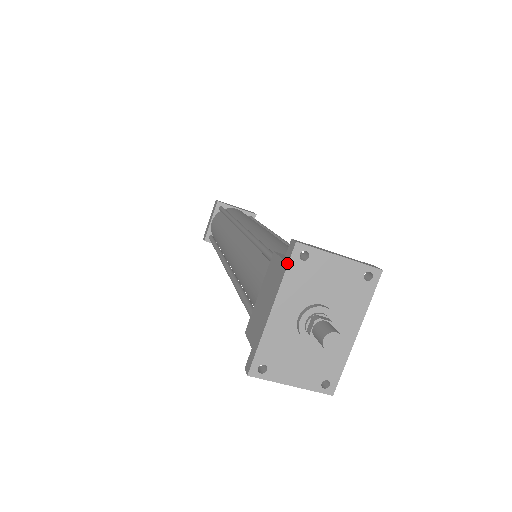
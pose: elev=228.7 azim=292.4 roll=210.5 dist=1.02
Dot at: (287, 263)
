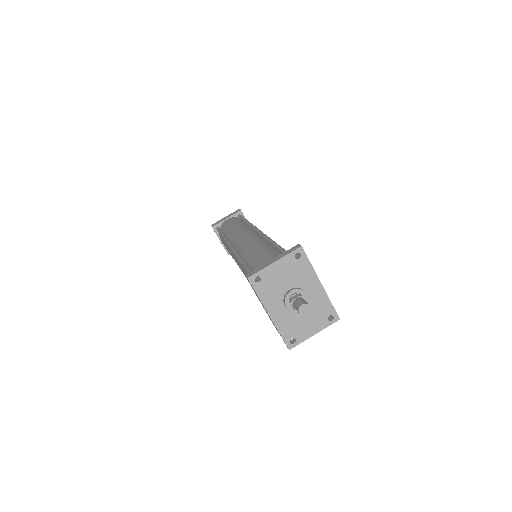
Dot at: (254, 290)
